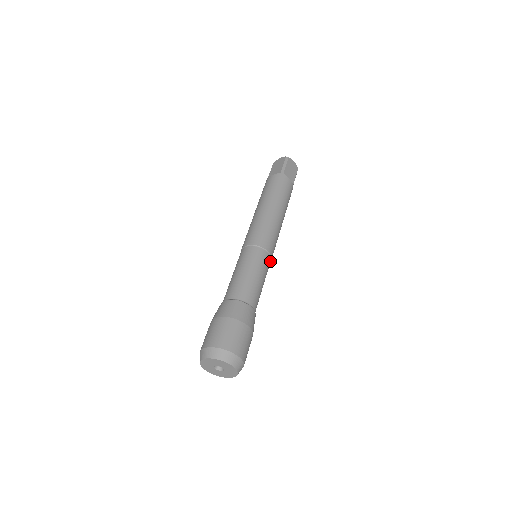
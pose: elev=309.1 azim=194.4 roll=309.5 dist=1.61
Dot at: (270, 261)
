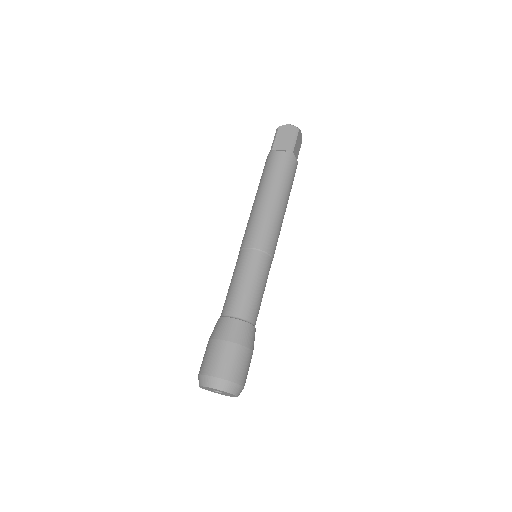
Dot at: occluded
